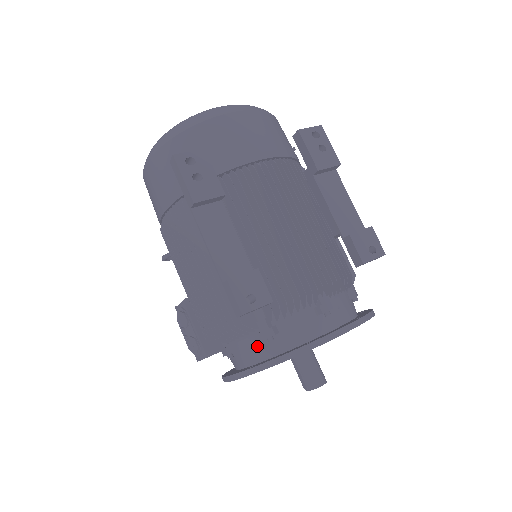
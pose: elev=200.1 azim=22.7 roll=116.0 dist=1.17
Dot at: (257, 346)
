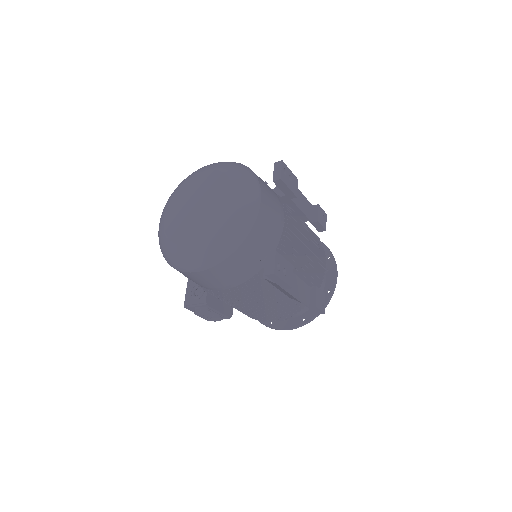
Dot at: (303, 309)
